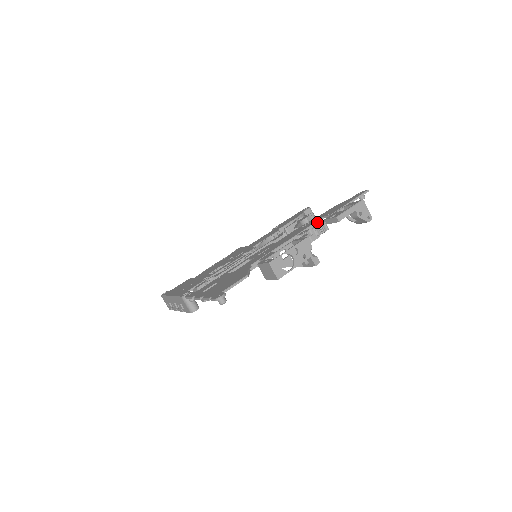
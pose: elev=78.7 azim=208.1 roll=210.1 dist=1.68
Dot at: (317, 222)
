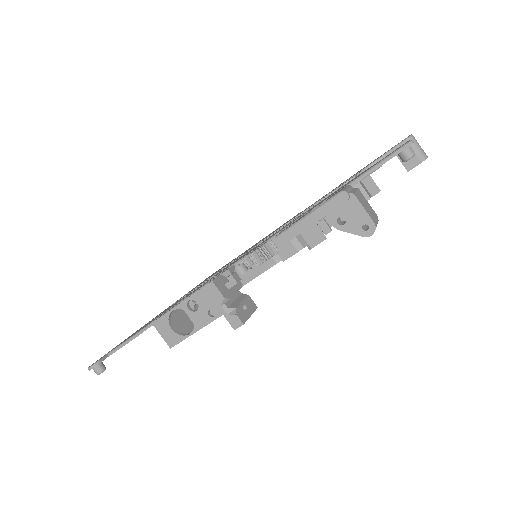
Dot at: occluded
